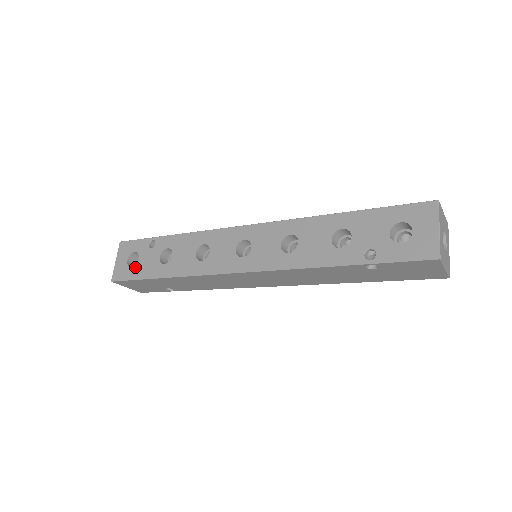
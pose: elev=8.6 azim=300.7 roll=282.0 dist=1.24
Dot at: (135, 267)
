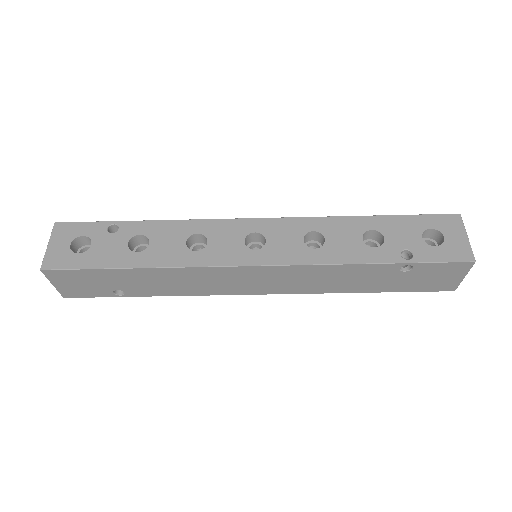
Dot at: (85, 253)
